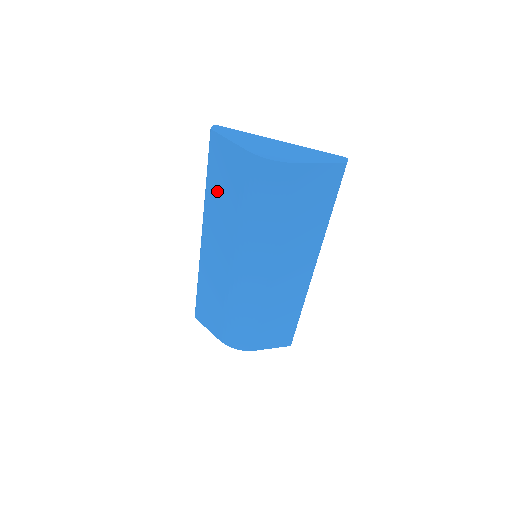
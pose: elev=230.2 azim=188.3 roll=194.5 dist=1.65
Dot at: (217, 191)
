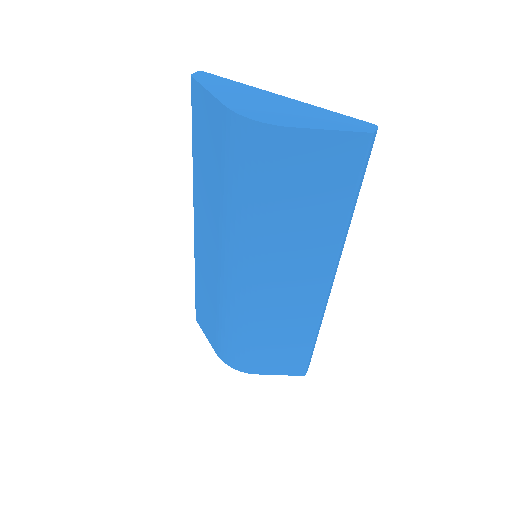
Dot at: (202, 164)
